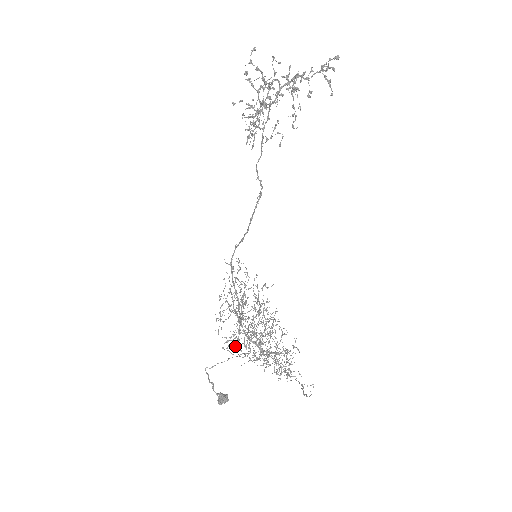
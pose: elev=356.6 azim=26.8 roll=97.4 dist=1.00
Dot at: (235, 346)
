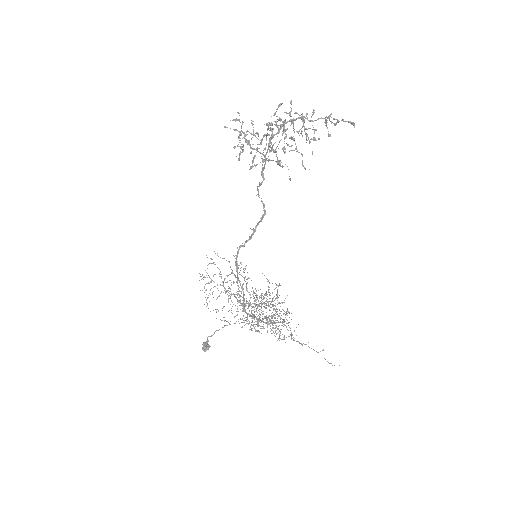
Dot at: (250, 327)
